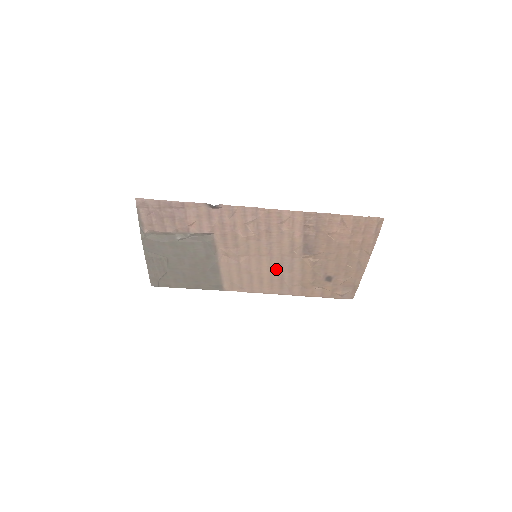
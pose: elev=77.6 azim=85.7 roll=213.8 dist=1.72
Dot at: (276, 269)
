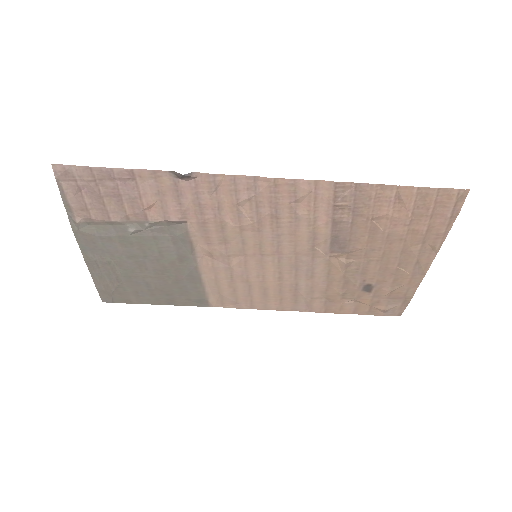
Dot at: (287, 275)
